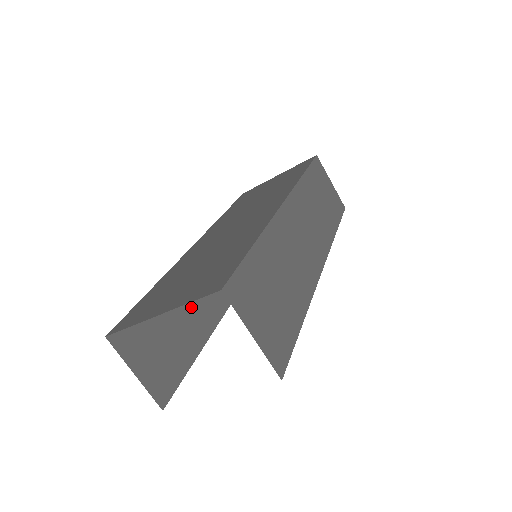
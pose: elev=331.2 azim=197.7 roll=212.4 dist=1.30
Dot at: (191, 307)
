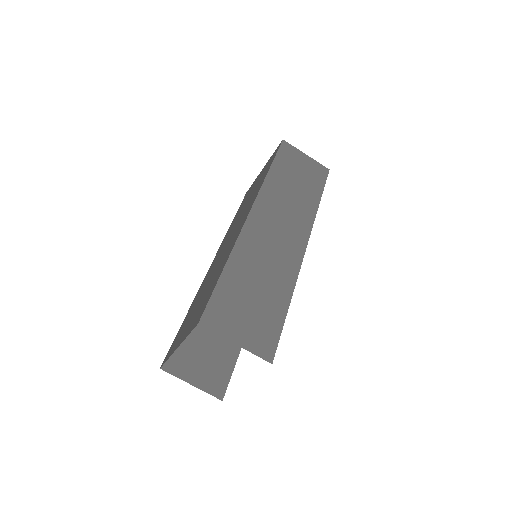
Dot at: occluded
